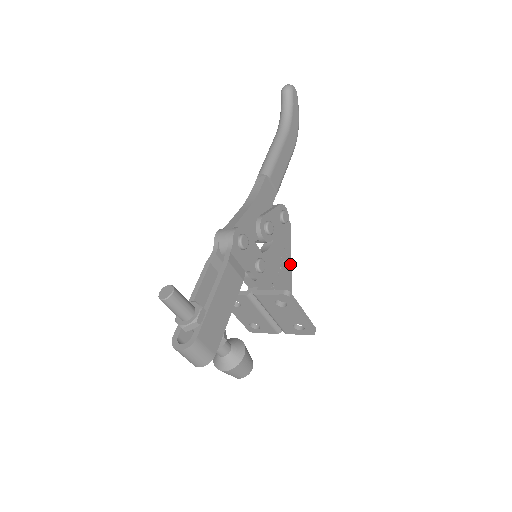
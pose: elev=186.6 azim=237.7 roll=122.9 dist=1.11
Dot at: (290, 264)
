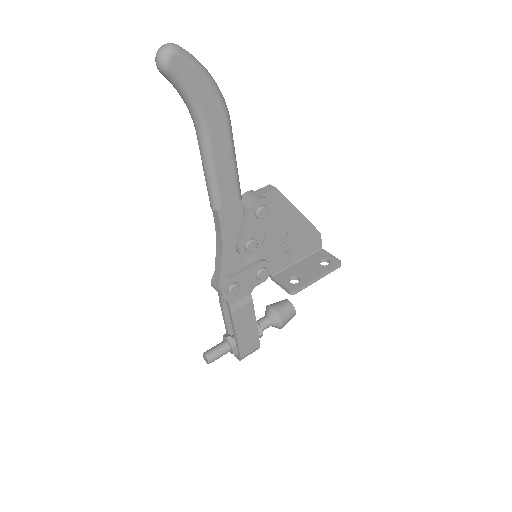
Dot at: (297, 213)
